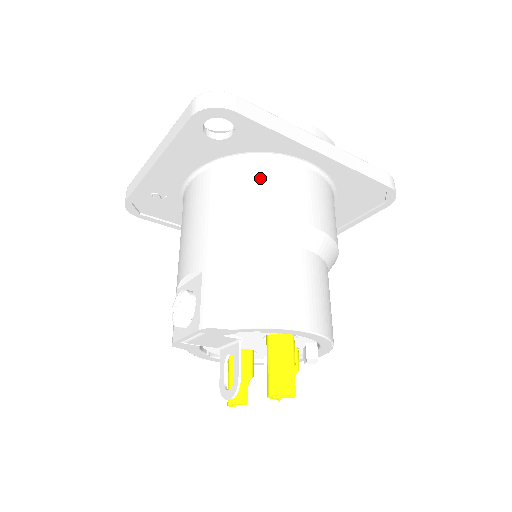
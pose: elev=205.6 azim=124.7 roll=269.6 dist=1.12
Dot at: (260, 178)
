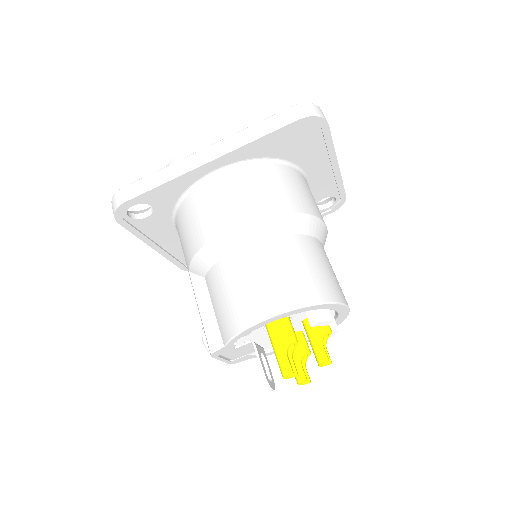
Dot at: (189, 216)
